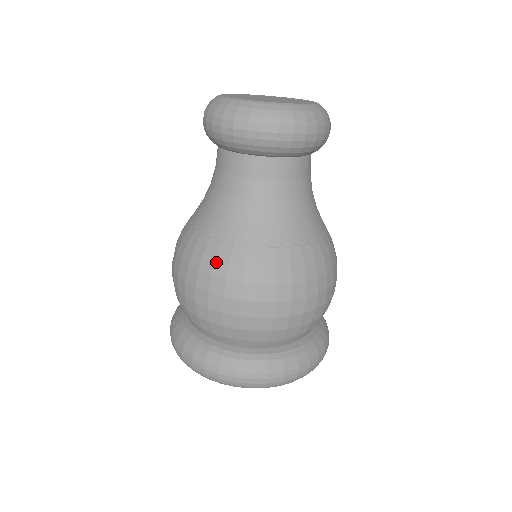
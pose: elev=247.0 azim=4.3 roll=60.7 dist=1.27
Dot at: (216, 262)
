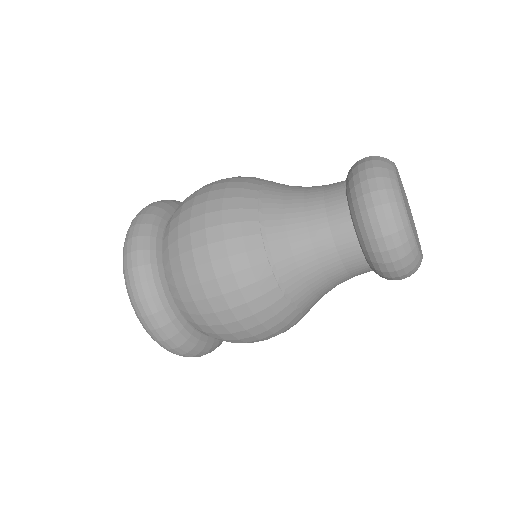
Dot at: (261, 298)
